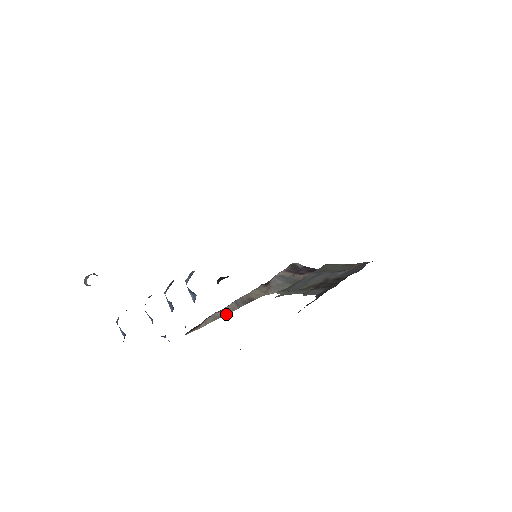
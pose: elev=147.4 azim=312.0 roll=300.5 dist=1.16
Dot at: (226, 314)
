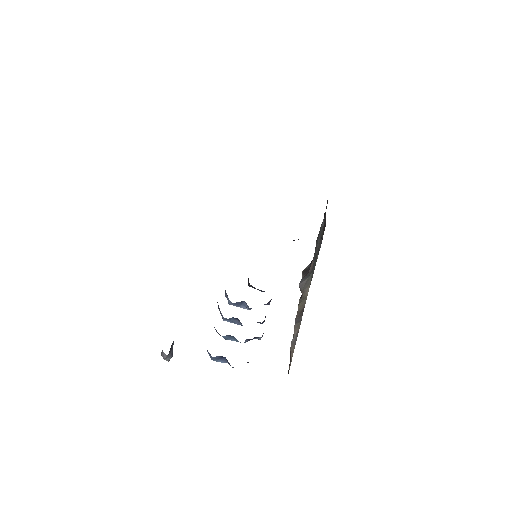
Dot at: occluded
